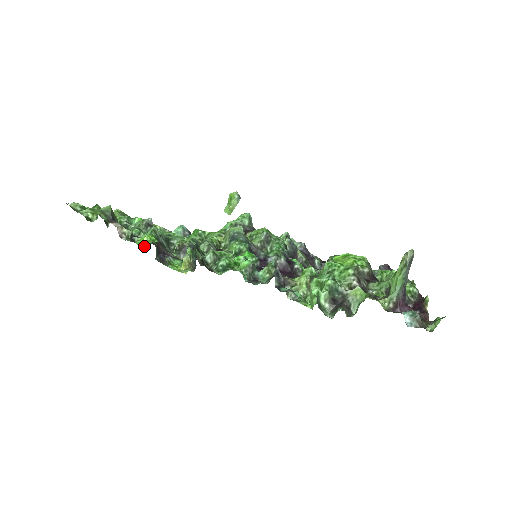
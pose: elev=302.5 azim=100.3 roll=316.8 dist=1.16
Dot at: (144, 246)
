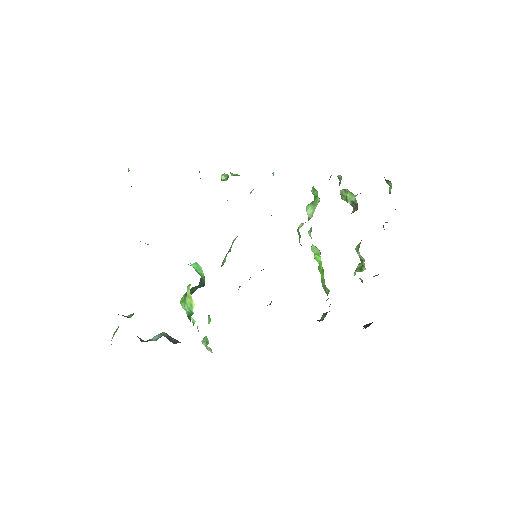
Dot at: occluded
